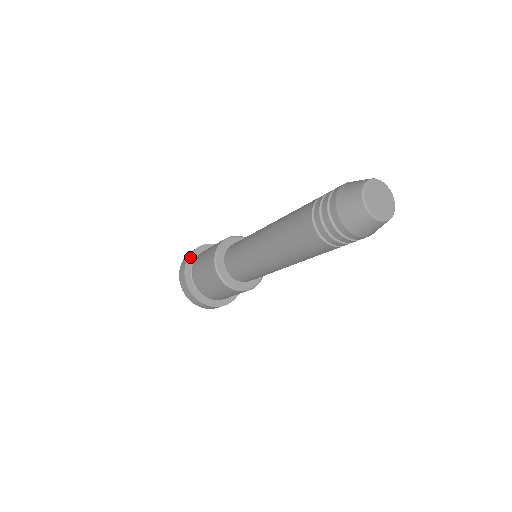
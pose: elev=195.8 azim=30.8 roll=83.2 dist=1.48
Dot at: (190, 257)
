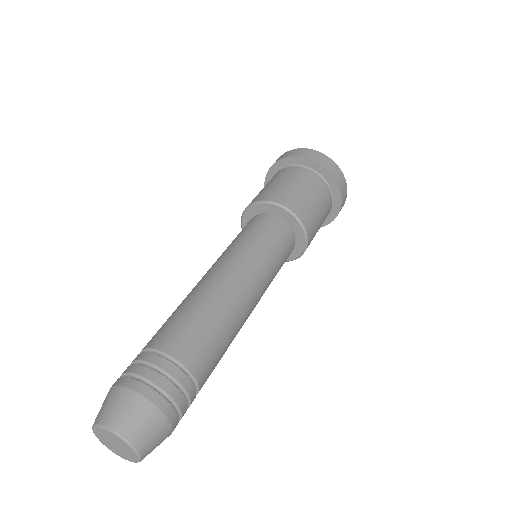
Dot at: (276, 164)
